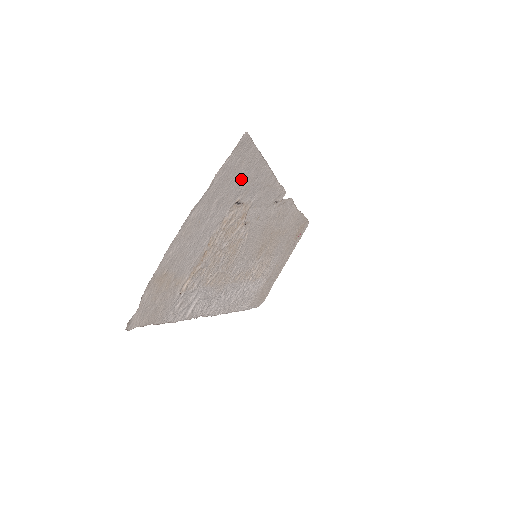
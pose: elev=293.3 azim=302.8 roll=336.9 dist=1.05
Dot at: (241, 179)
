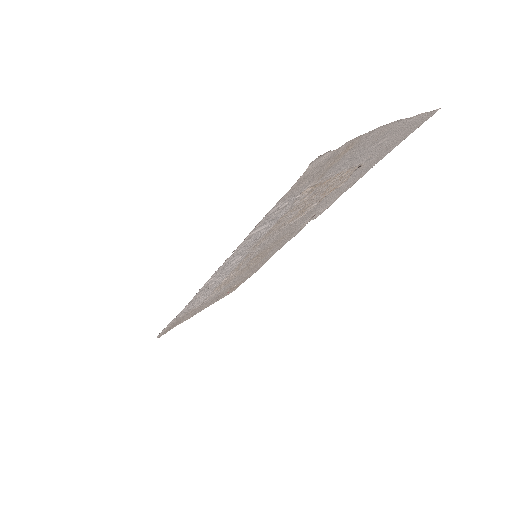
Dot at: (386, 147)
